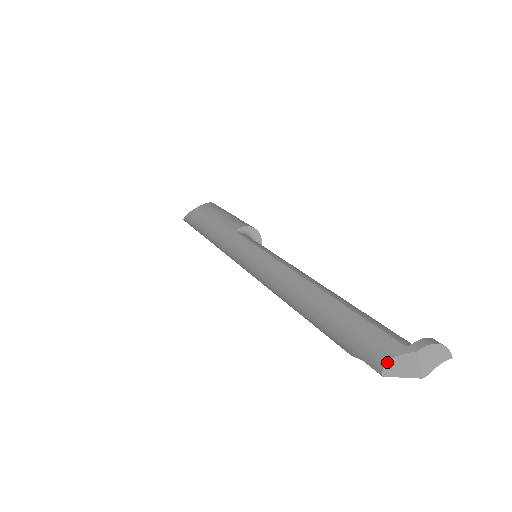
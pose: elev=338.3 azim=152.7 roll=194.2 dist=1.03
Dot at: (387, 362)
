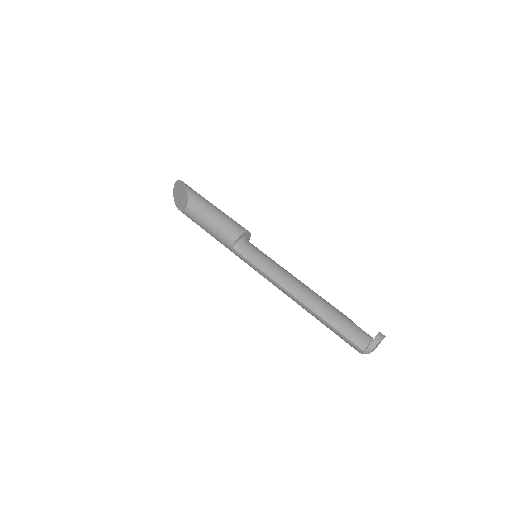
Dot at: occluded
